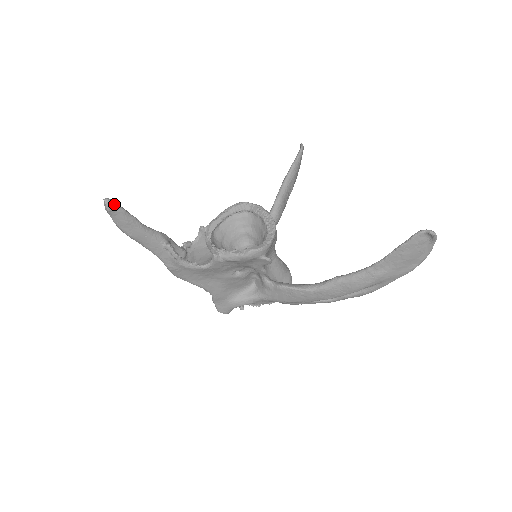
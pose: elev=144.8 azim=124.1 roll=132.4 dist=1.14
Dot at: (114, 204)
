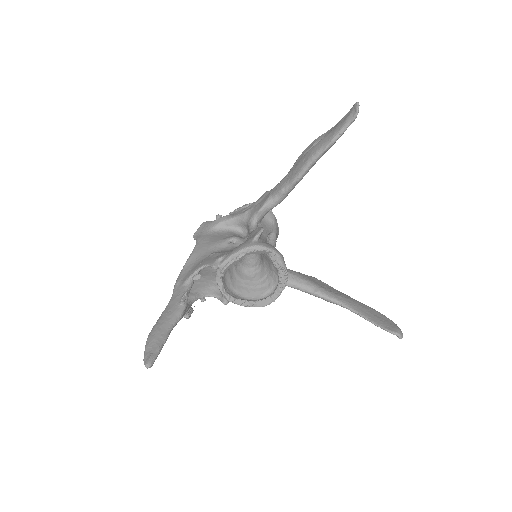
Dot at: occluded
